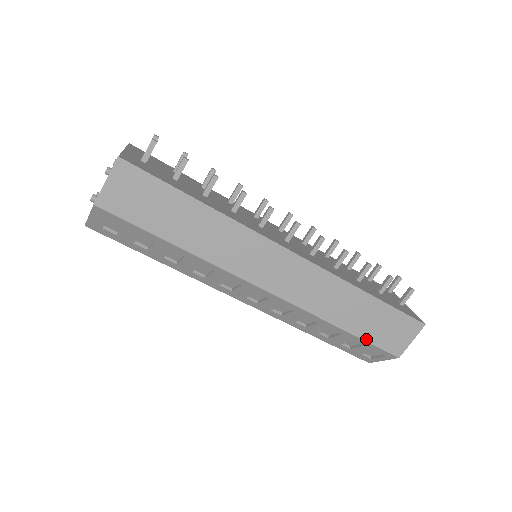
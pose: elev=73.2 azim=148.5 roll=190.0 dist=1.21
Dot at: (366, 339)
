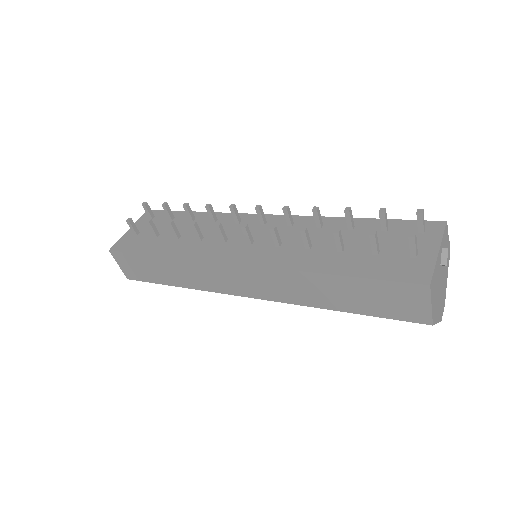
Dot at: (373, 315)
